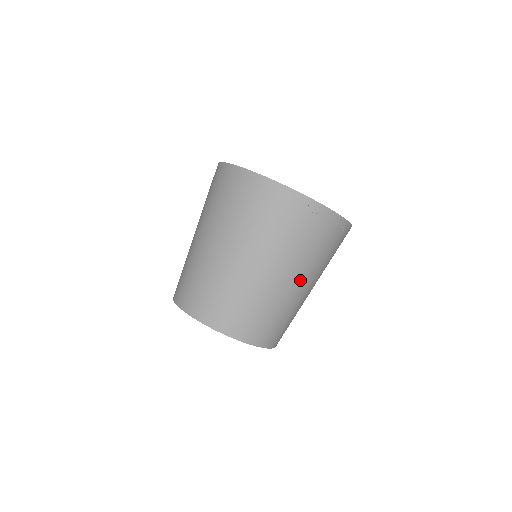
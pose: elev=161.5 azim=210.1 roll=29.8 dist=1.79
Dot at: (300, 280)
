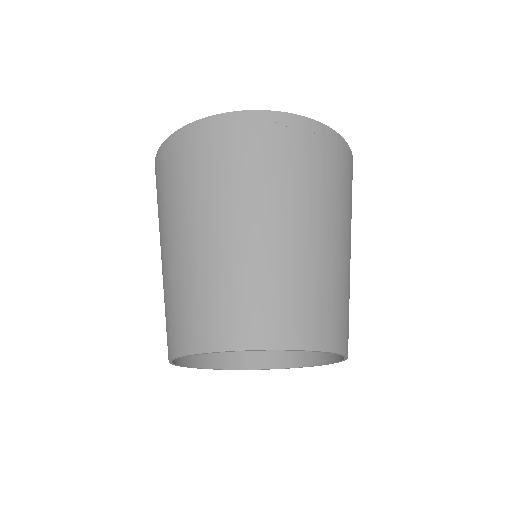
Dot at: (337, 233)
